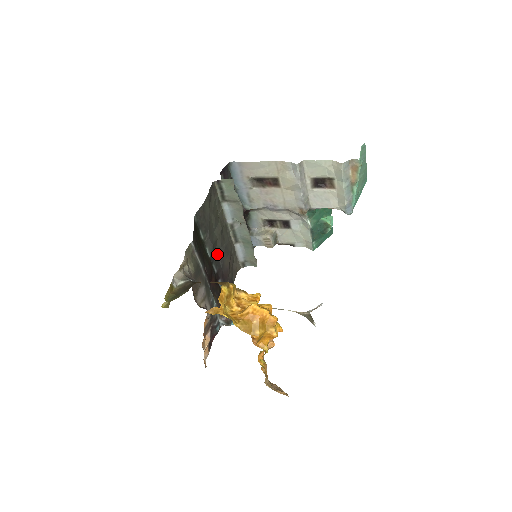
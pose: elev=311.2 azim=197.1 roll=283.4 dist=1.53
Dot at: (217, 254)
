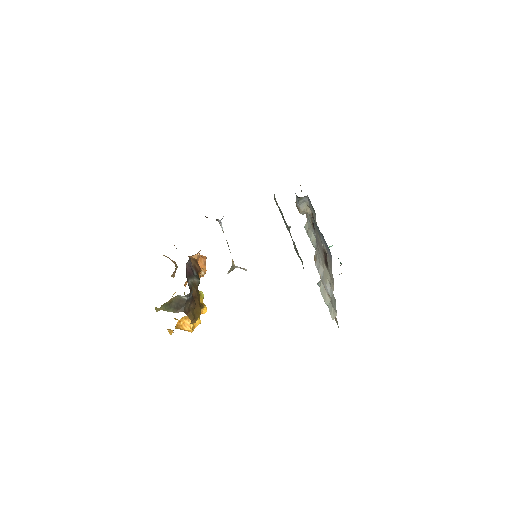
Dot at: occluded
